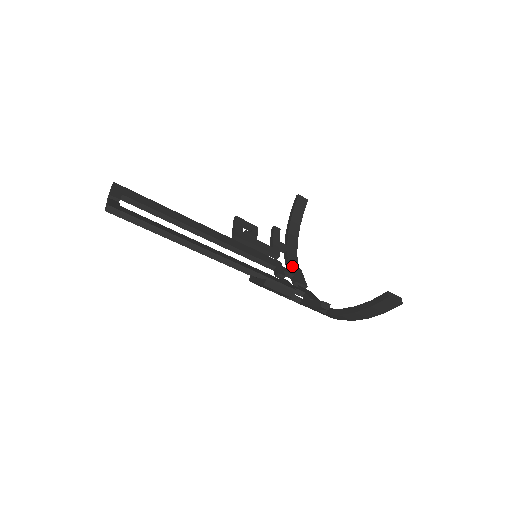
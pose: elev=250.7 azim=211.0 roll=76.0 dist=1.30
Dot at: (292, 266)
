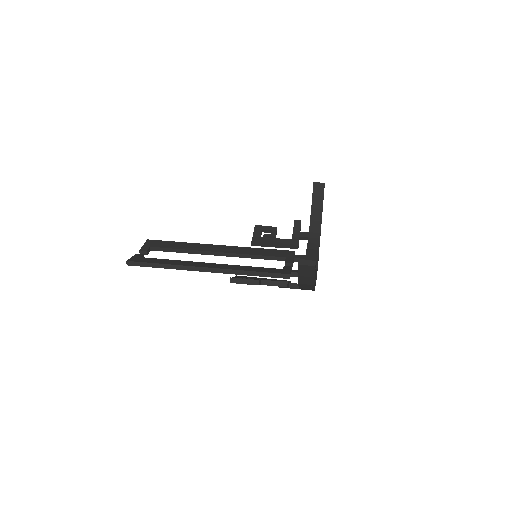
Dot at: (308, 250)
